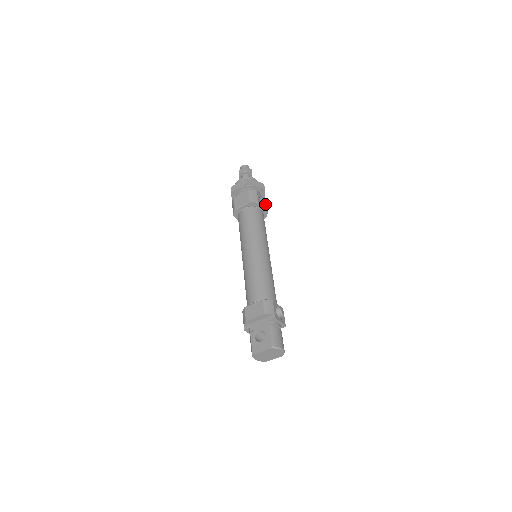
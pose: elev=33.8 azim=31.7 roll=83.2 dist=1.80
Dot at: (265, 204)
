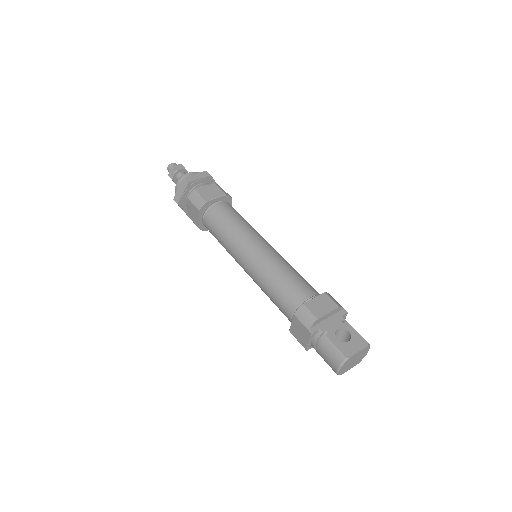
Dot at: occluded
